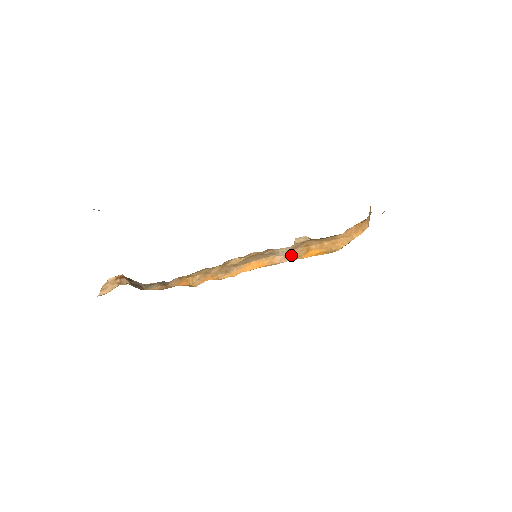
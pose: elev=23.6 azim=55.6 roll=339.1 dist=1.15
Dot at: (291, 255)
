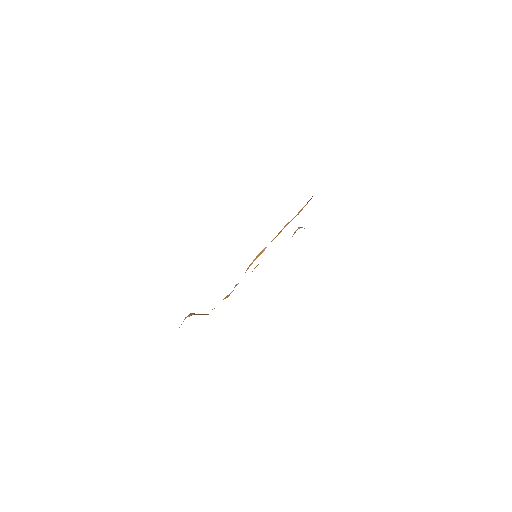
Dot at: occluded
